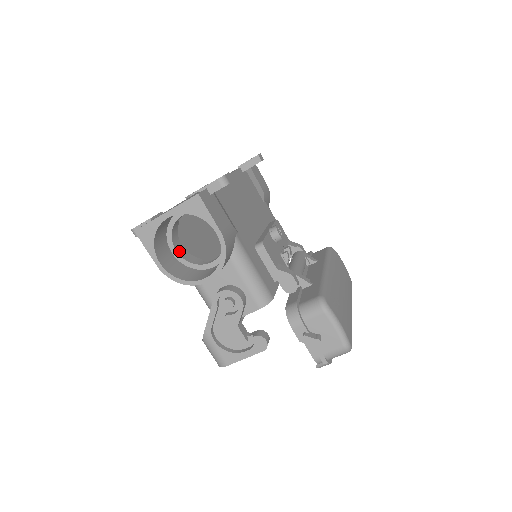
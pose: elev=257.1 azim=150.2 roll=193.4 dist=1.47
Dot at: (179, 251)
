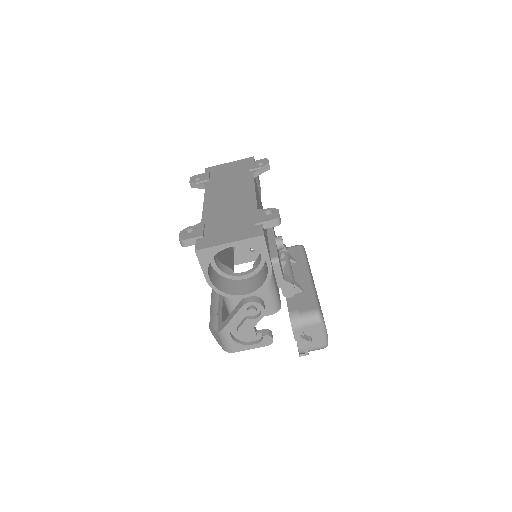
Dot at: (216, 261)
